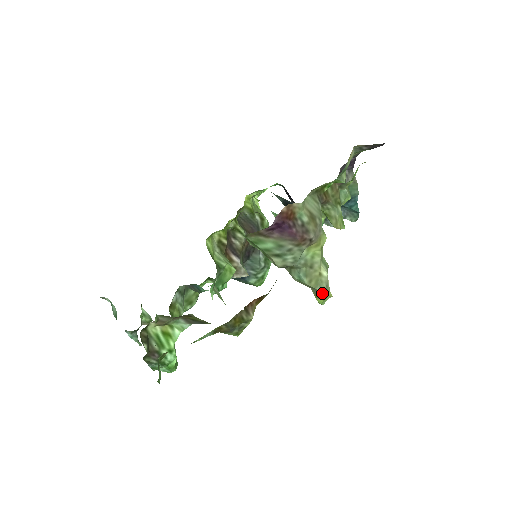
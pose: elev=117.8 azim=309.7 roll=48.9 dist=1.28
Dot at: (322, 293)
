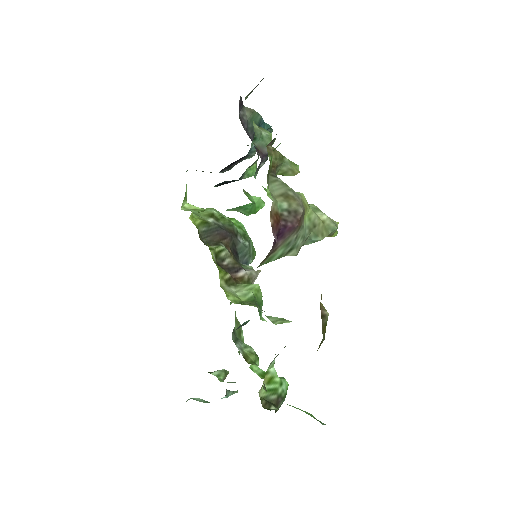
Dot at: (335, 231)
